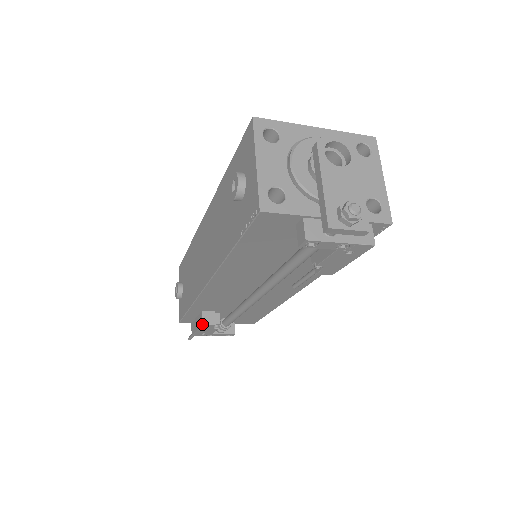
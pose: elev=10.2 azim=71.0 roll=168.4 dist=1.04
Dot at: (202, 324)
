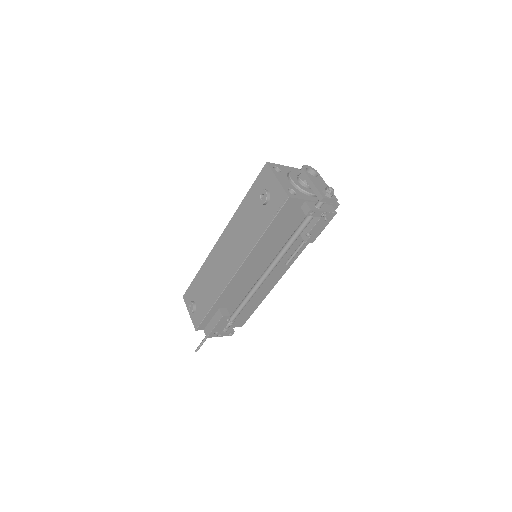
Dot at: (222, 316)
